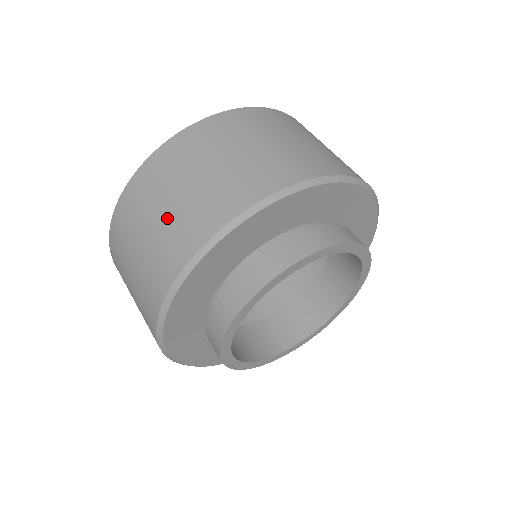
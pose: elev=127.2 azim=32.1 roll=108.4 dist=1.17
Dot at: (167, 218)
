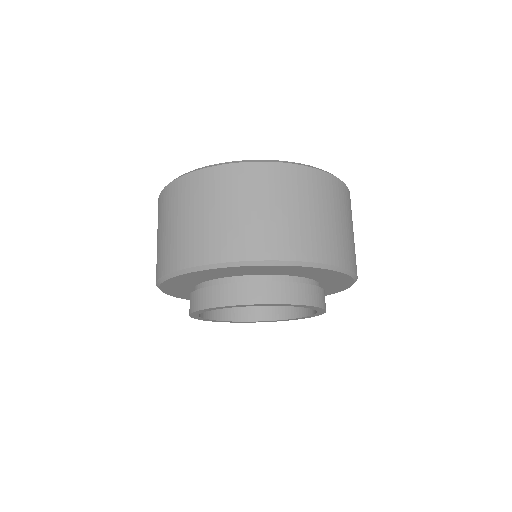
Dot at: occluded
